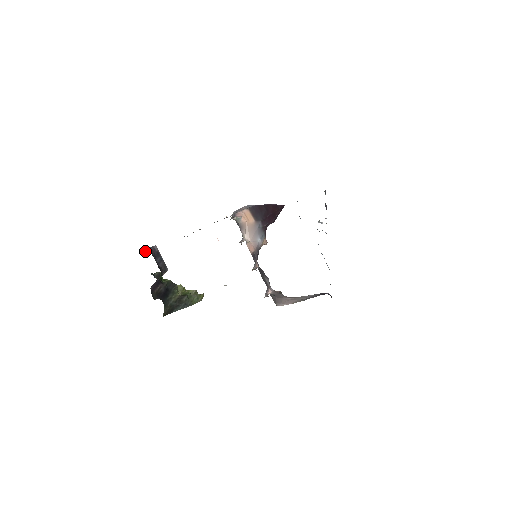
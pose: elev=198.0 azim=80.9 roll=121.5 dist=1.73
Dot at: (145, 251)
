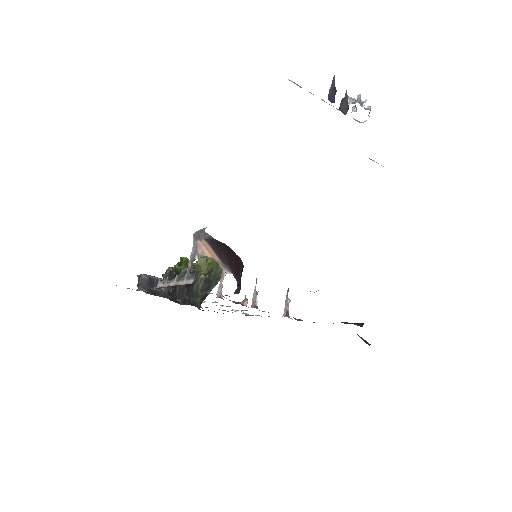
Dot at: occluded
